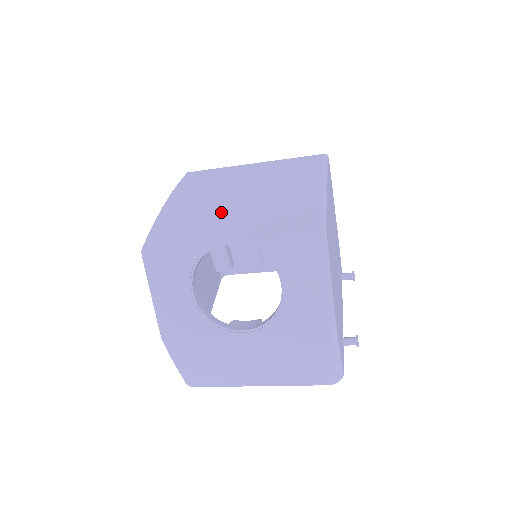
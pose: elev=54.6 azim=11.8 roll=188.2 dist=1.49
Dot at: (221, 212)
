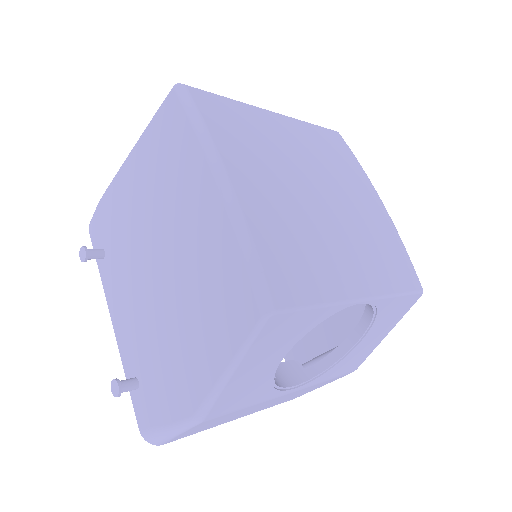
Dot at: (328, 238)
